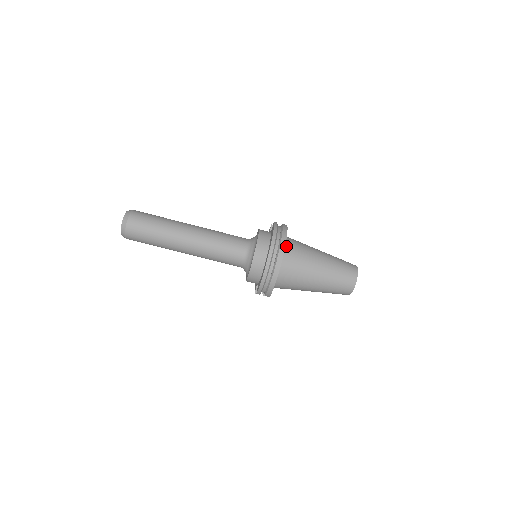
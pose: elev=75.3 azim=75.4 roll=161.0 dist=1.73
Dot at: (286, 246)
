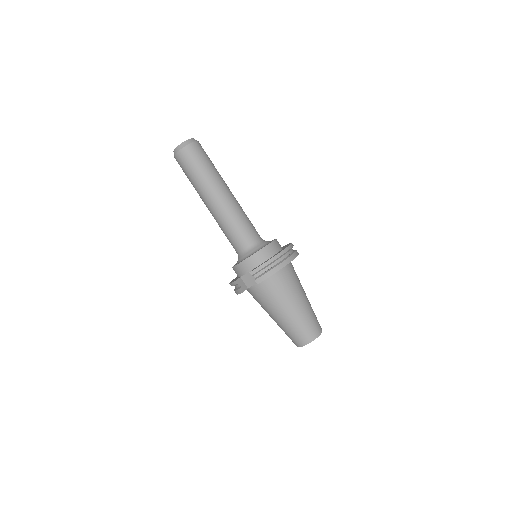
Dot at: occluded
